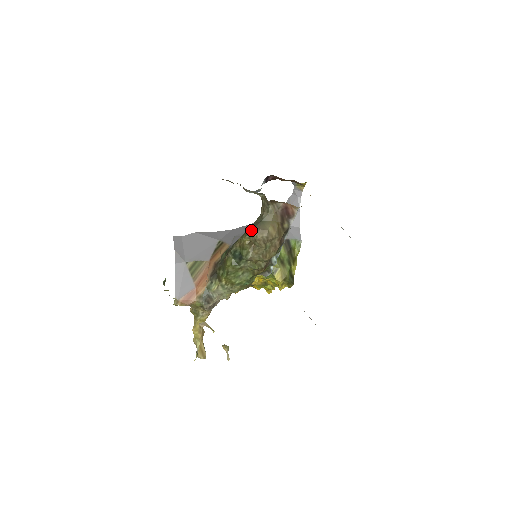
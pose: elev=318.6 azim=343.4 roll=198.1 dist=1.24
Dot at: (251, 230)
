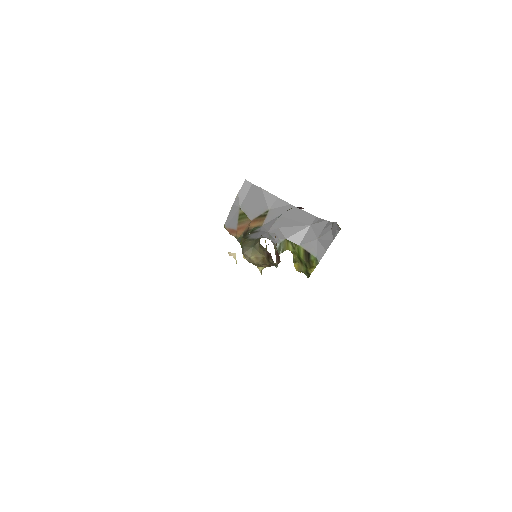
Dot at: (243, 246)
